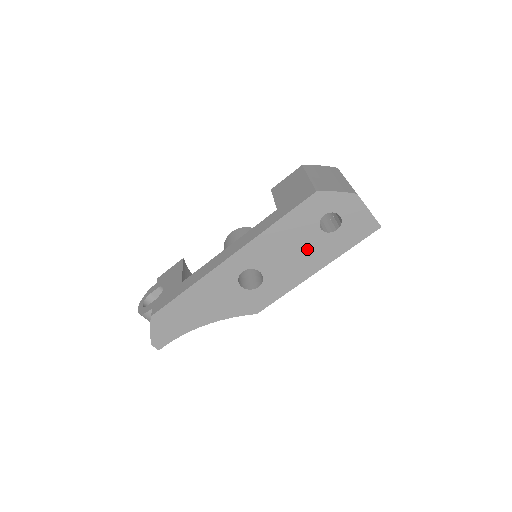
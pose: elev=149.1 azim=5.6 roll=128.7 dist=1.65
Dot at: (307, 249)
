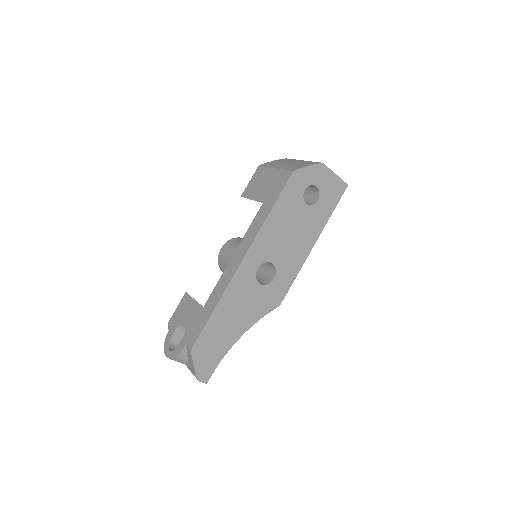
Dot at: (301, 226)
